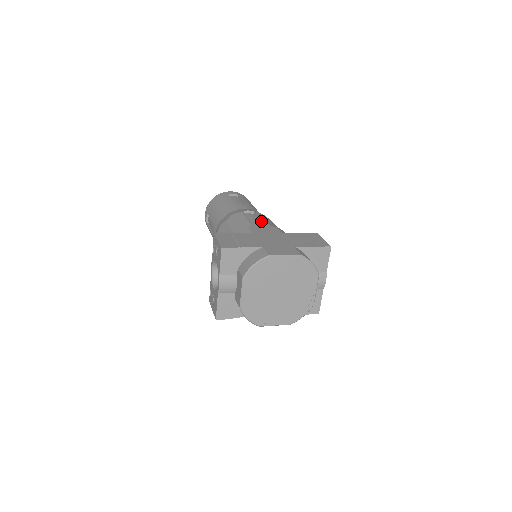
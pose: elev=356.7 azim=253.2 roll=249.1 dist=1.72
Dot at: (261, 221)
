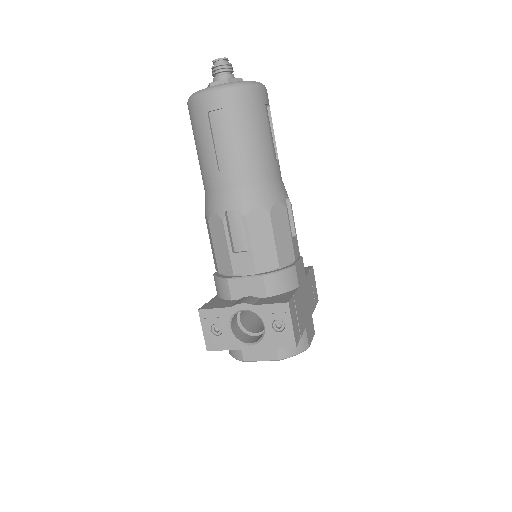
Dot at: (296, 240)
